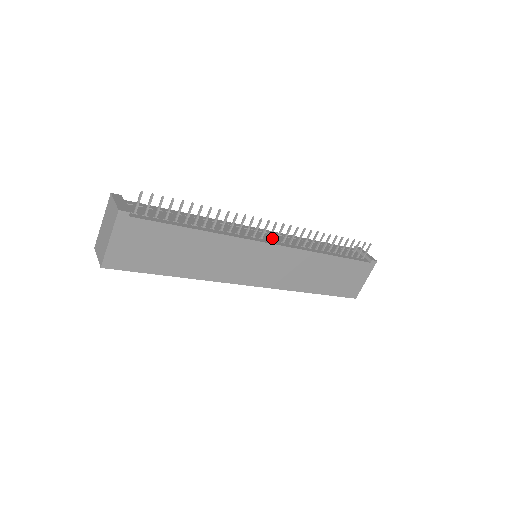
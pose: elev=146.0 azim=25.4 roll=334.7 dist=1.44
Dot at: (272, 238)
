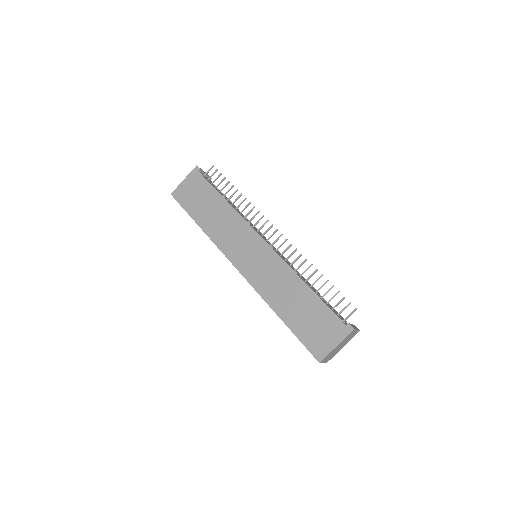
Dot at: (272, 246)
